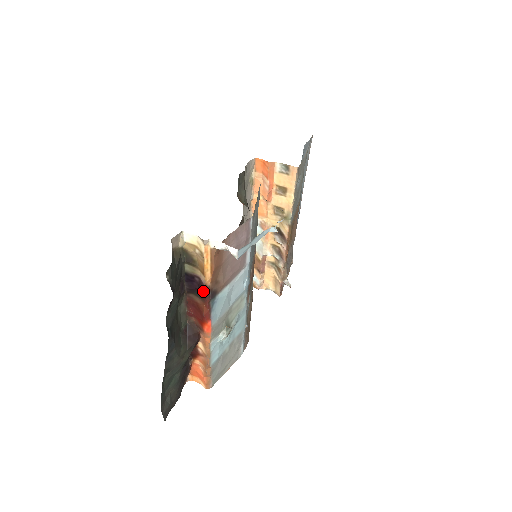
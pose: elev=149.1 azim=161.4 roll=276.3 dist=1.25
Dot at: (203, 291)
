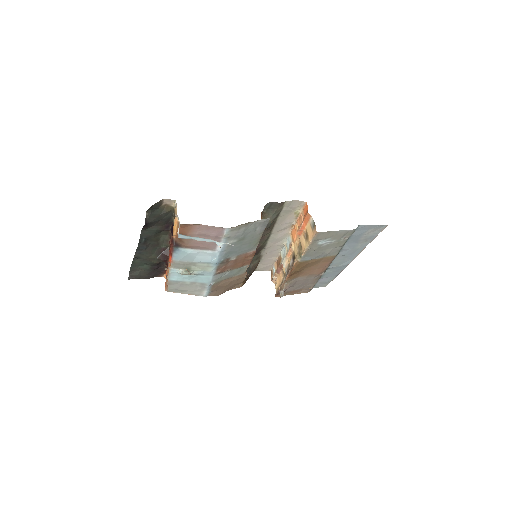
Dot at: (172, 238)
